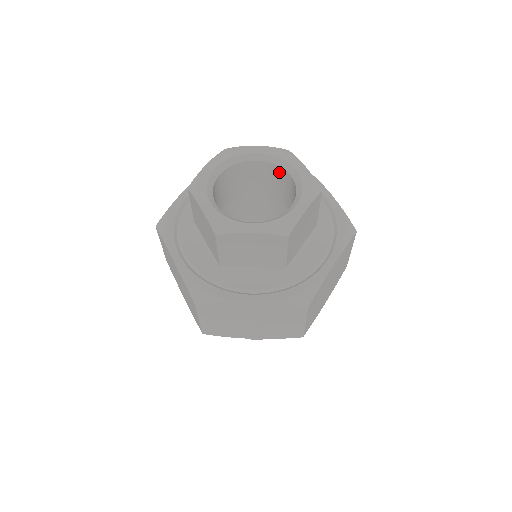
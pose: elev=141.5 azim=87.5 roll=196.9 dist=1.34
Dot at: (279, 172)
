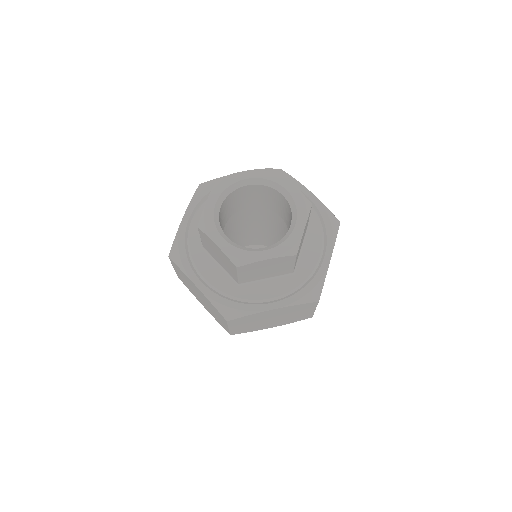
Dot at: (269, 191)
